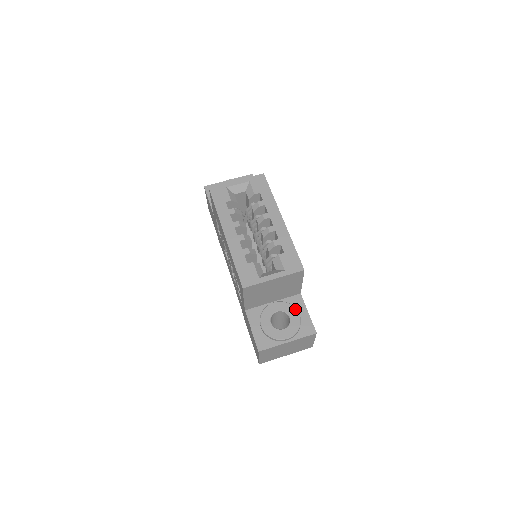
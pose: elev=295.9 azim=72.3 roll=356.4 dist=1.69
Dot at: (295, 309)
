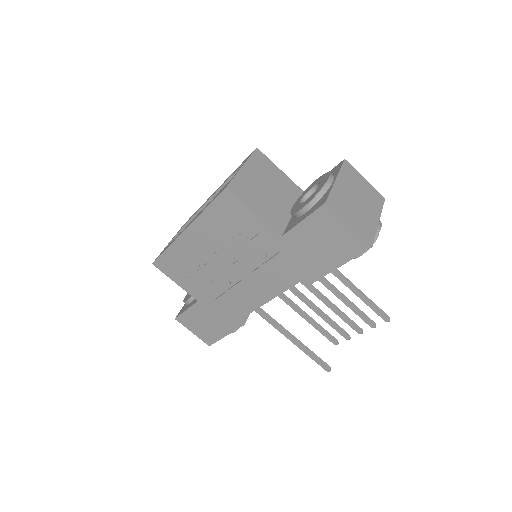
Dot at: (310, 185)
